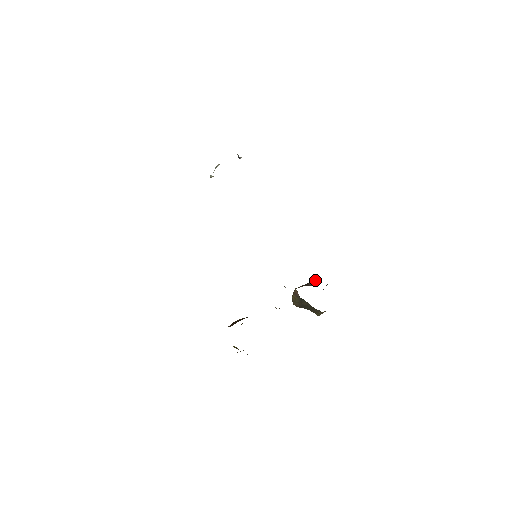
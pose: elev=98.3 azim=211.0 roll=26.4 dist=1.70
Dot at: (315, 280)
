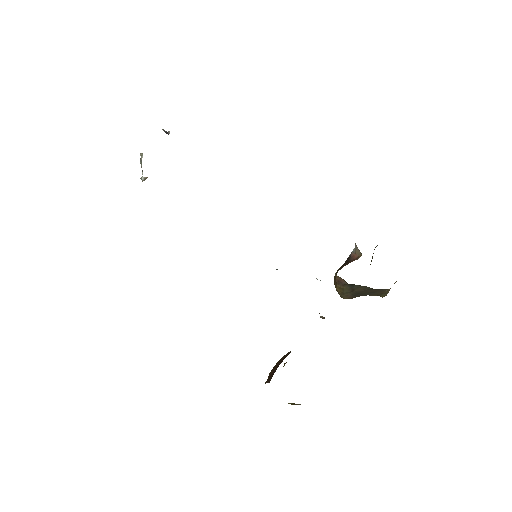
Dot at: (357, 249)
